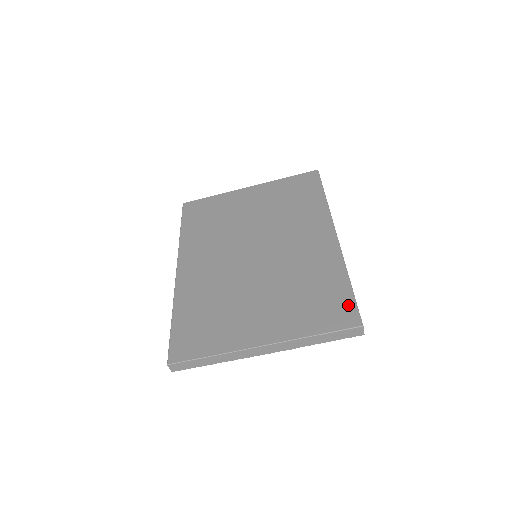
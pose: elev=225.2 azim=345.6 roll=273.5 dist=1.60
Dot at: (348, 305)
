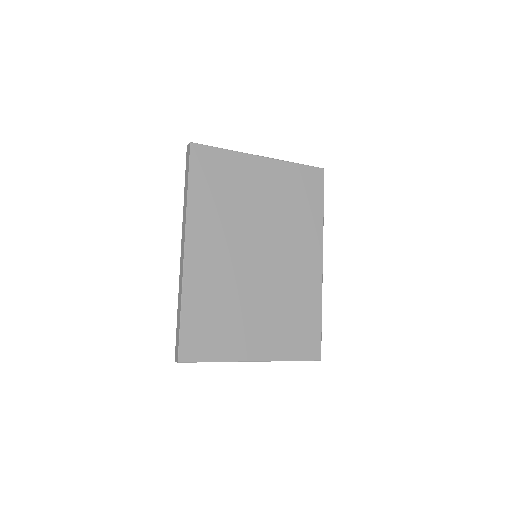
Dot at: (316, 340)
